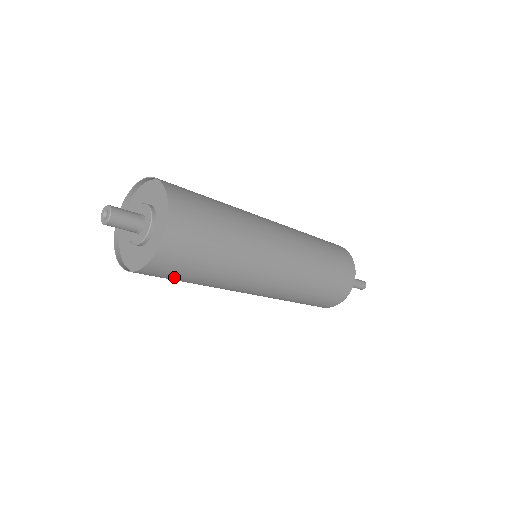
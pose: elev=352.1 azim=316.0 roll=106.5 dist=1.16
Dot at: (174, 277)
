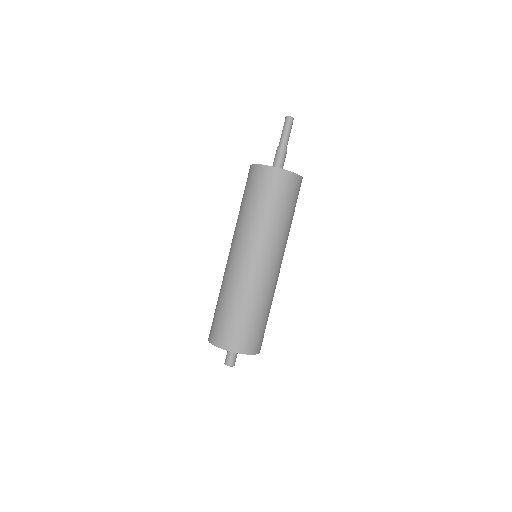
Dot at: occluded
